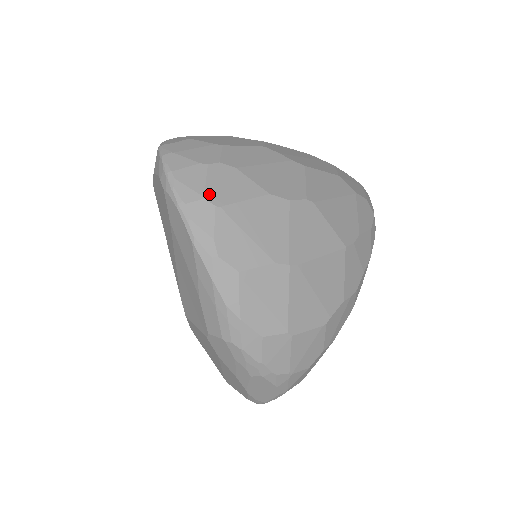
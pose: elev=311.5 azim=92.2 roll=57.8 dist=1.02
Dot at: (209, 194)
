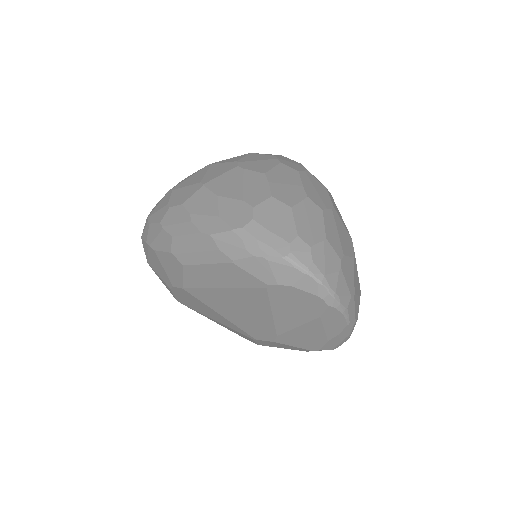
Dot at: (351, 291)
